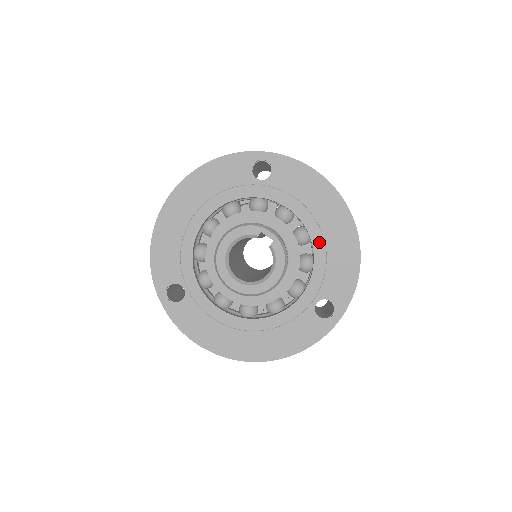
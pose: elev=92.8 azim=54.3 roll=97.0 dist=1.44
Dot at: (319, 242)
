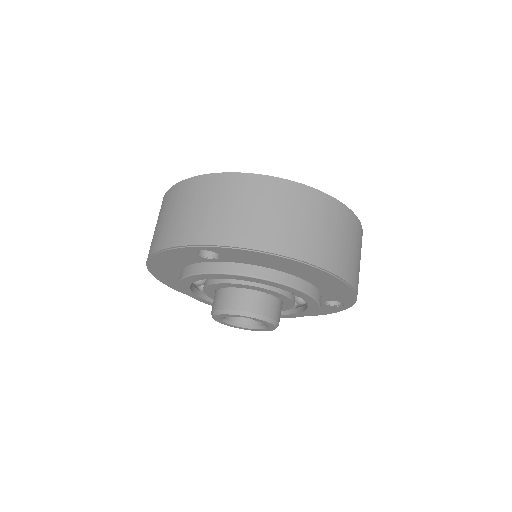
Dot at: (300, 294)
